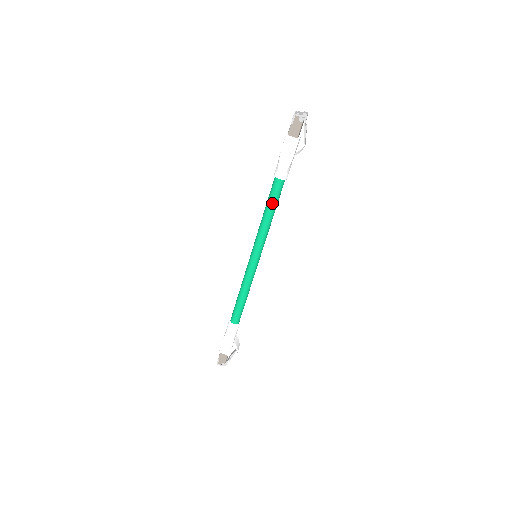
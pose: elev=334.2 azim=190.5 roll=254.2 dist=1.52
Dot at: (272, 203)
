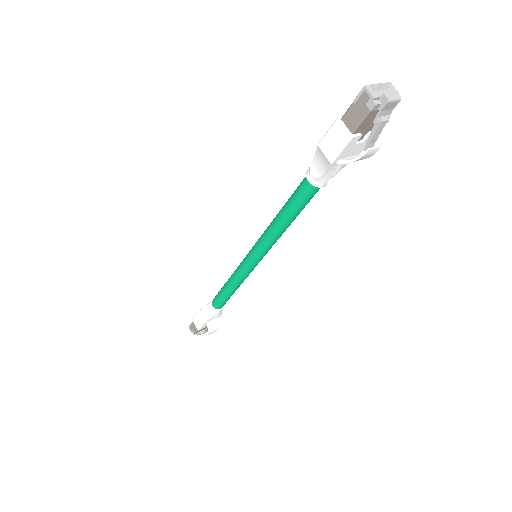
Dot at: (289, 207)
